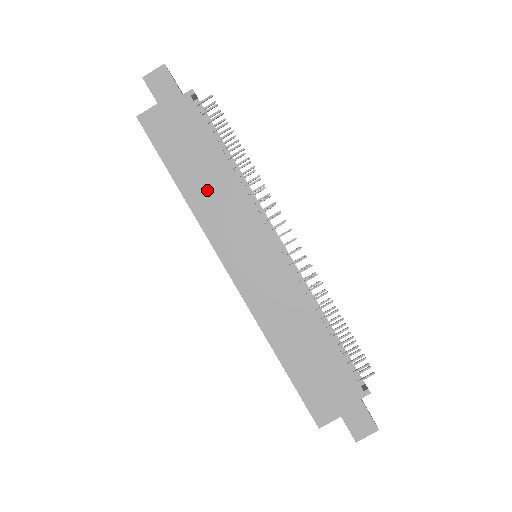
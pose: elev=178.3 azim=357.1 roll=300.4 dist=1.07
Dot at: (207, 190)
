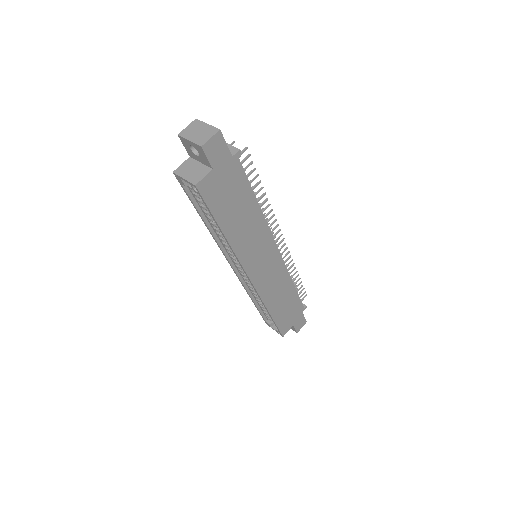
Dot at: (243, 229)
